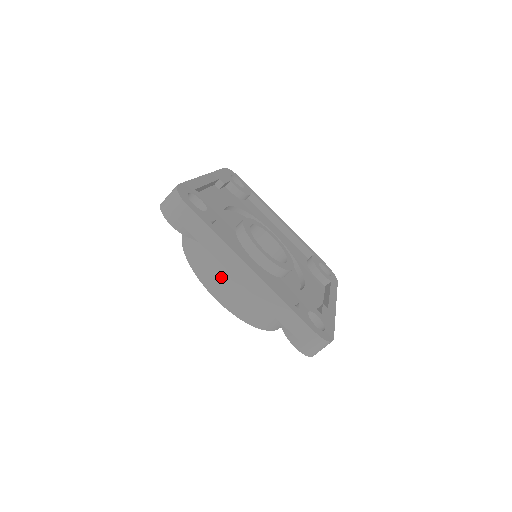
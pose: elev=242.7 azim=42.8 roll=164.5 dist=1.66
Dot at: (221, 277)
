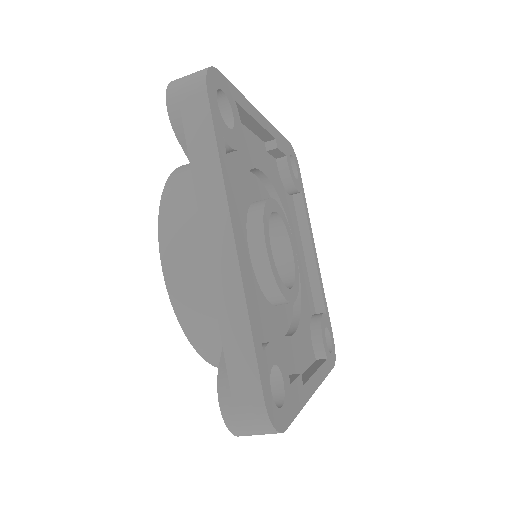
Dot at: (188, 235)
